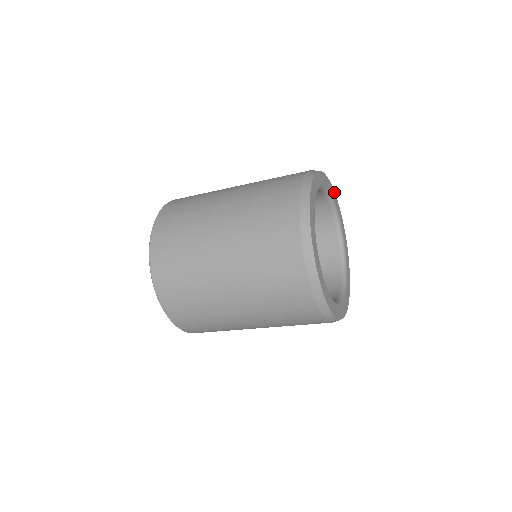
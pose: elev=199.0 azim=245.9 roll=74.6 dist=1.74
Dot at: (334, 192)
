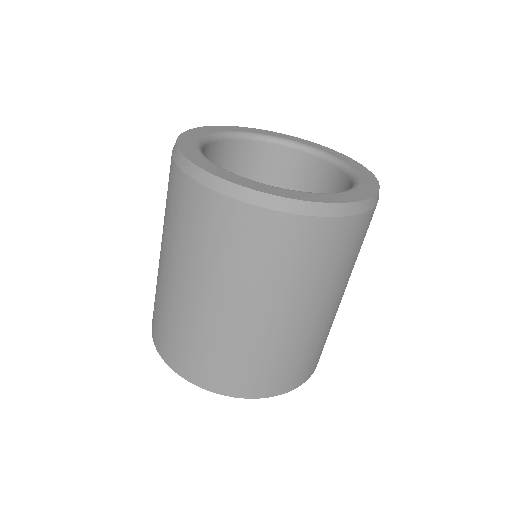
Dot at: (323, 147)
